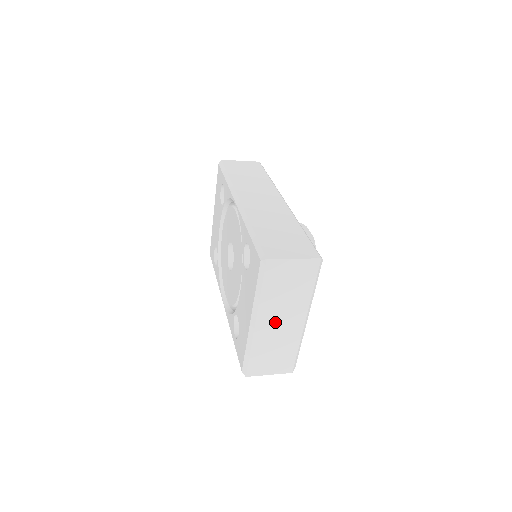
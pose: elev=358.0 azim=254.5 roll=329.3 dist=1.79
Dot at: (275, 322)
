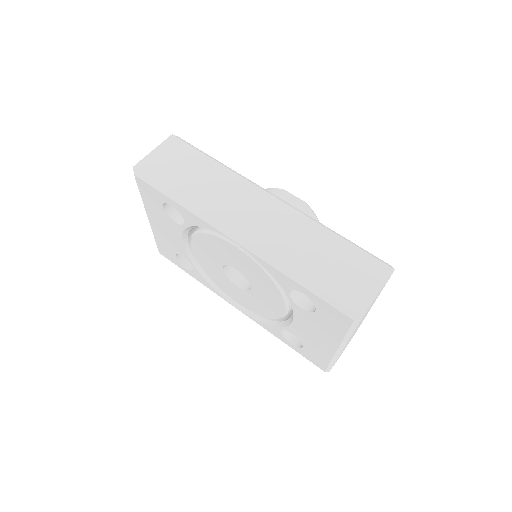
Dot at: (354, 332)
